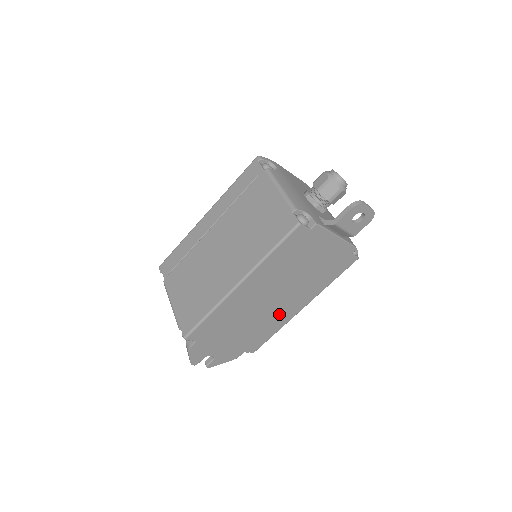
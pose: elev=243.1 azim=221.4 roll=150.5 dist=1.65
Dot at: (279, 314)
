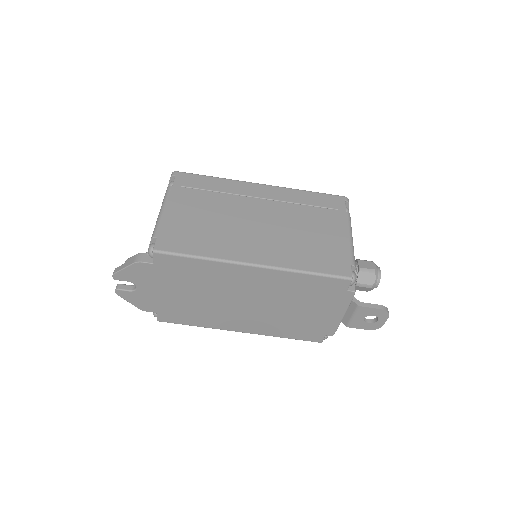
Dot at: (224, 317)
